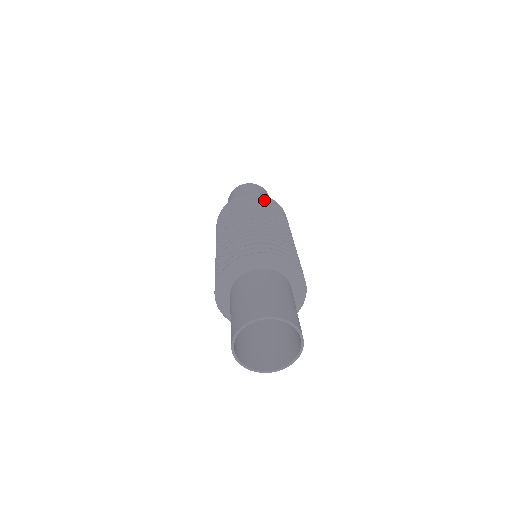
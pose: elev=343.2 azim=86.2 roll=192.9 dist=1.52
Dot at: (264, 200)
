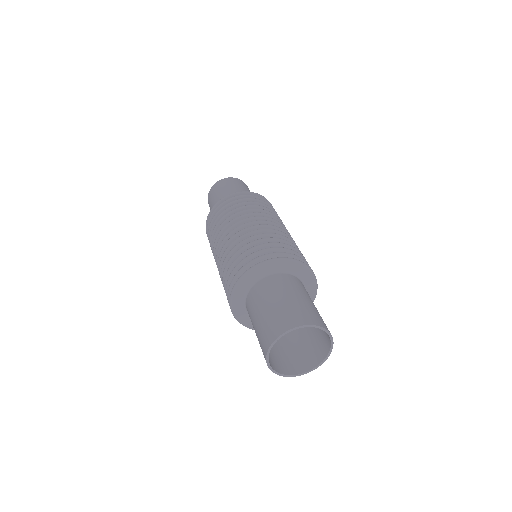
Dot at: (258, 198)
